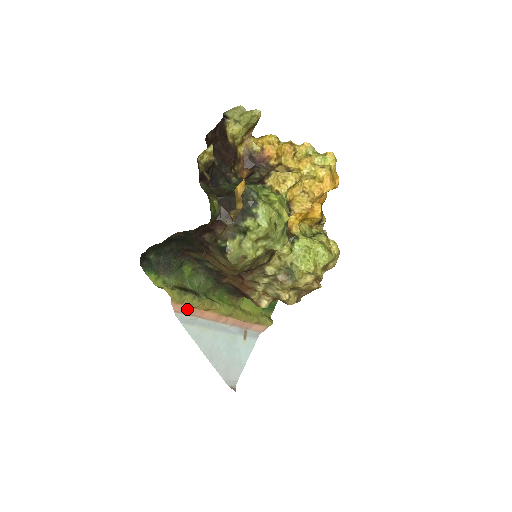
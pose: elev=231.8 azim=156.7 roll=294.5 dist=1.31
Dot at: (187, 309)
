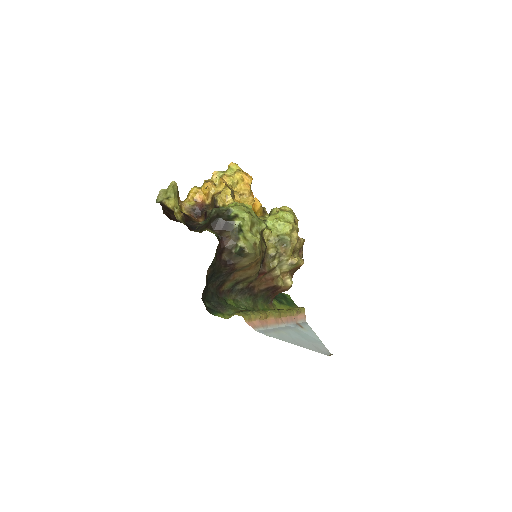
Dot at: (257, 323)
